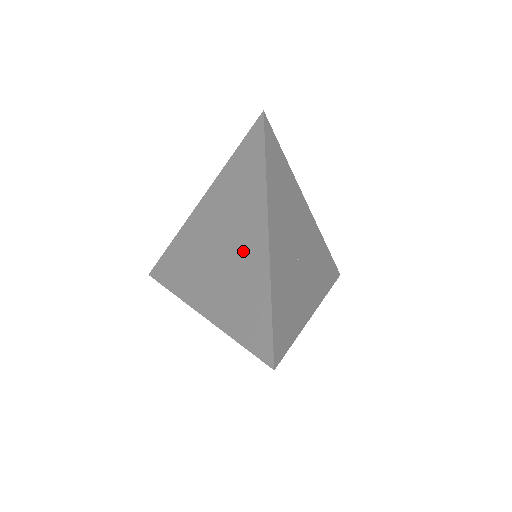
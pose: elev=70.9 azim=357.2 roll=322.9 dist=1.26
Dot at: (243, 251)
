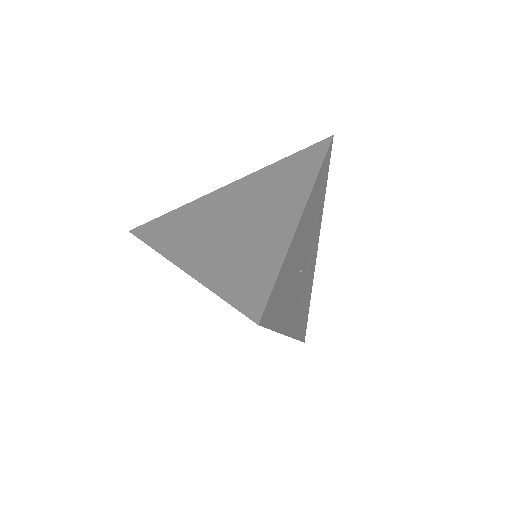
Dot at: (264, 223)
